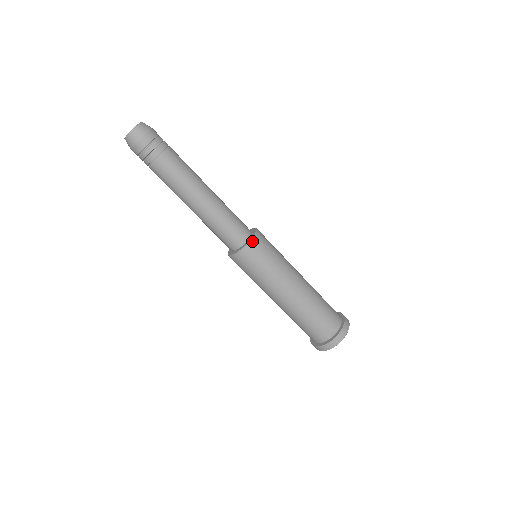
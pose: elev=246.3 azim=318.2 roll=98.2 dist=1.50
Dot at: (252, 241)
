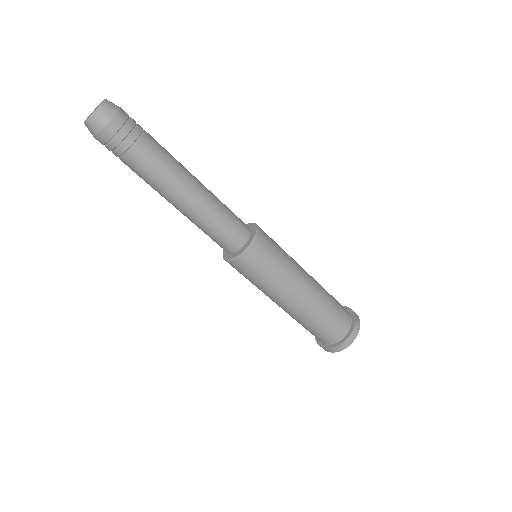
Dot at: (254, 242)
